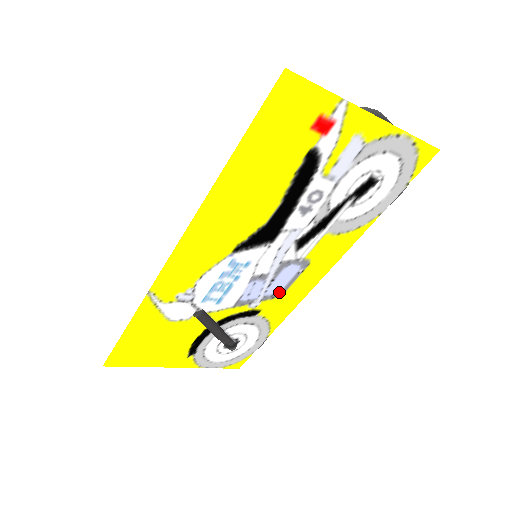
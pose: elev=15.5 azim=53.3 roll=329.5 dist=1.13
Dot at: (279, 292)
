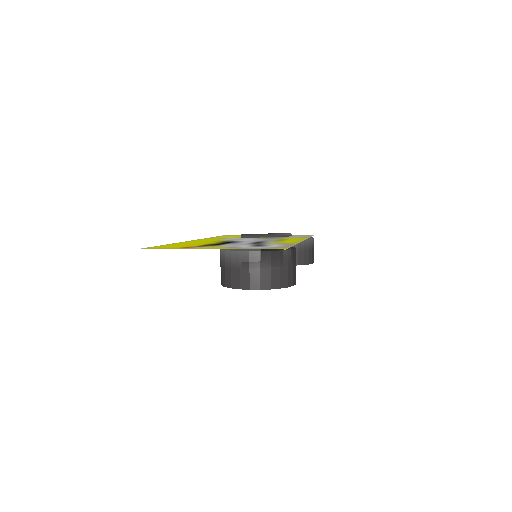
Dot at: occluded
